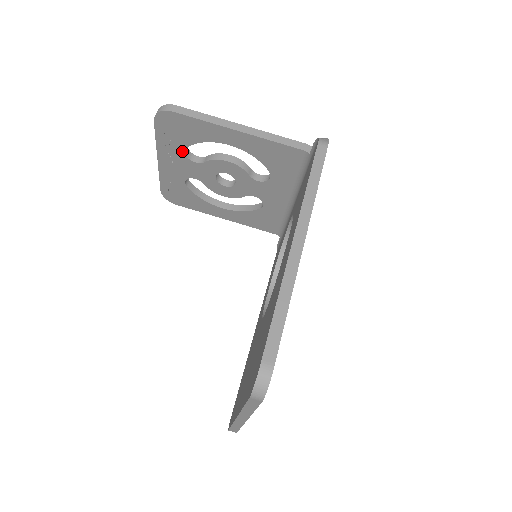
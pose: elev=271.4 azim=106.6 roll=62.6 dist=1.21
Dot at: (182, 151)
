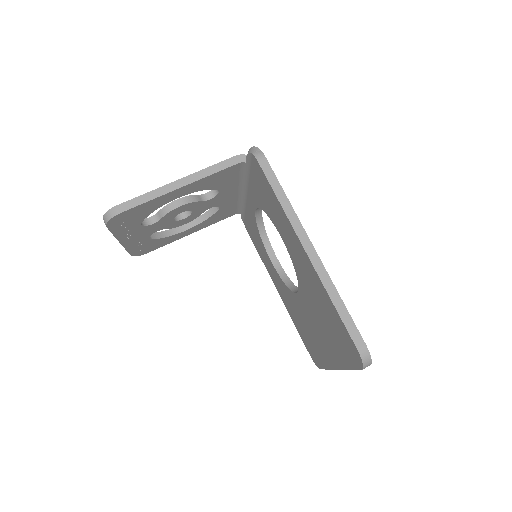
Dot at: (139, 226)
